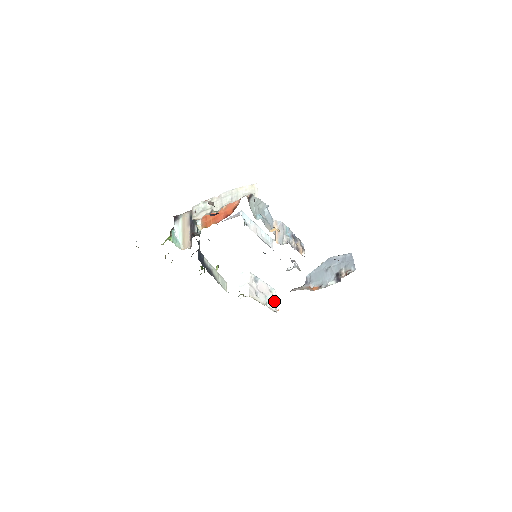
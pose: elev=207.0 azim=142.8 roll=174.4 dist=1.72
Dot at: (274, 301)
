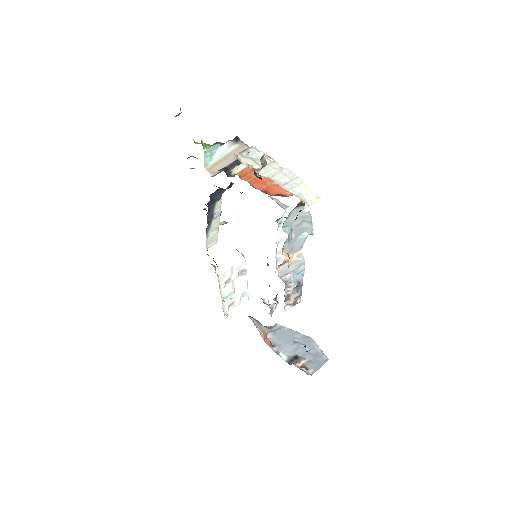
Dot at: (235, 305)
